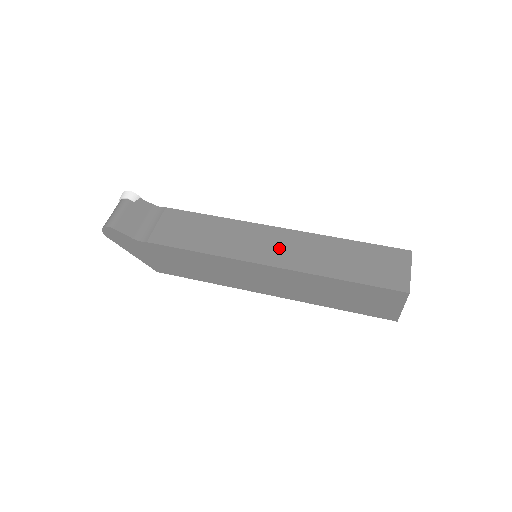
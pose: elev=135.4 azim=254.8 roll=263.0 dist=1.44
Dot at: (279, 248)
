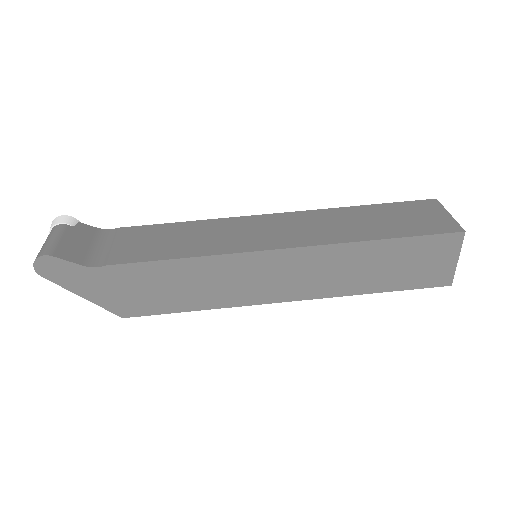
Dot at: (287, 230)
